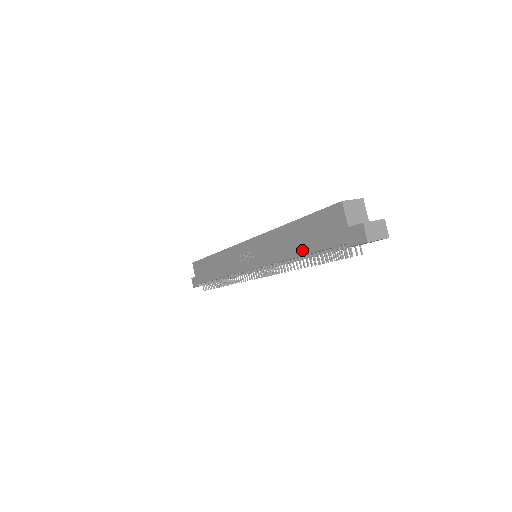
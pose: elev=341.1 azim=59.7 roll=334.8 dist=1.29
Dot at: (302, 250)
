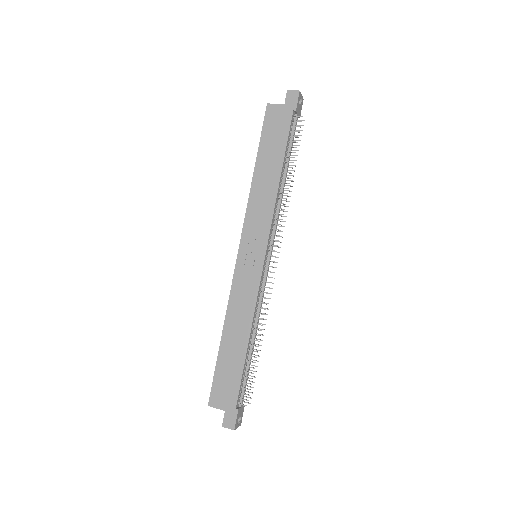
Dot at: (279, 162)
